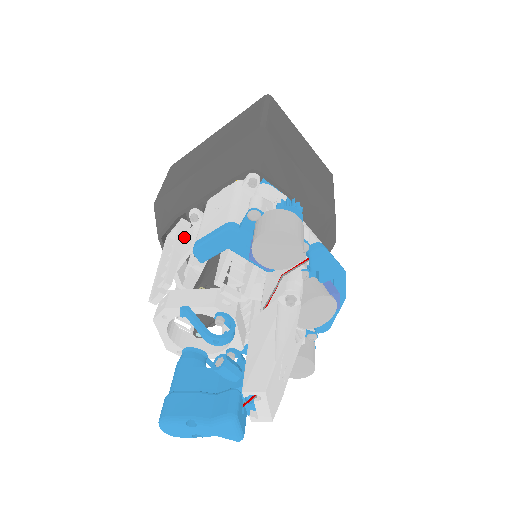
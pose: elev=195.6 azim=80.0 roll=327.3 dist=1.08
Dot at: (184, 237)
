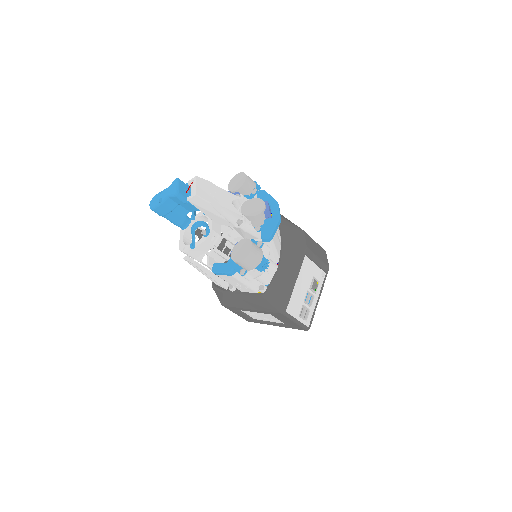
Dot at: occluded
